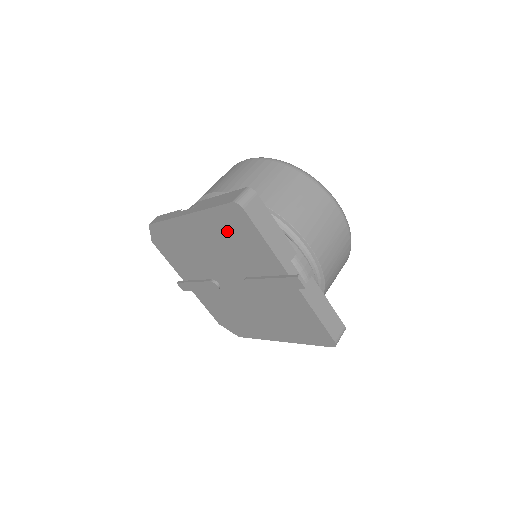
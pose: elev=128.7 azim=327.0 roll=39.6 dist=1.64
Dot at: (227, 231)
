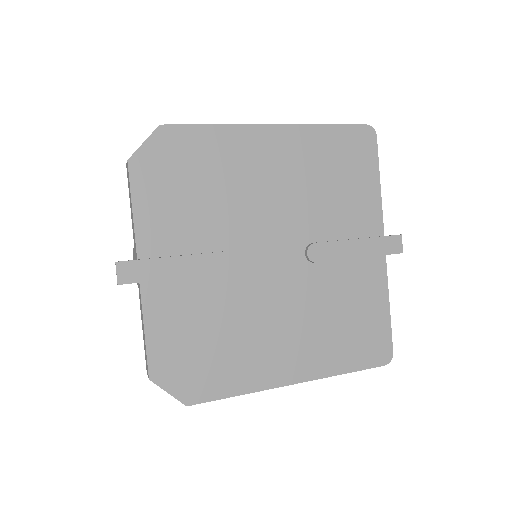
Dot at: (331, 162)
